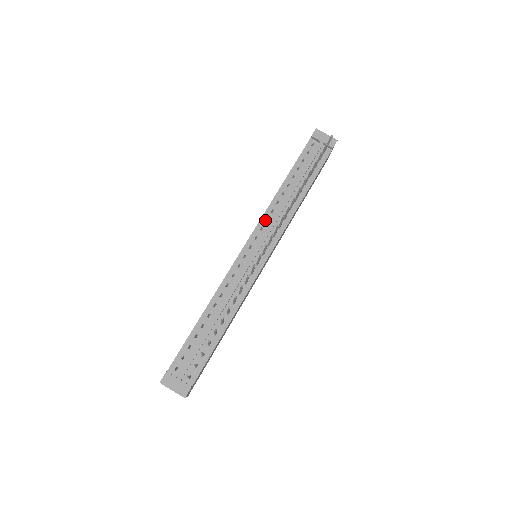
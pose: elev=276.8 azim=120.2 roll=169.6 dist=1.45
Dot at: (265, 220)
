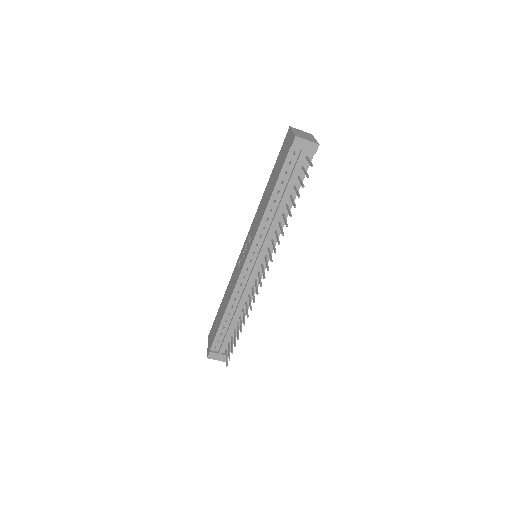
Dot at: (259, 237)
